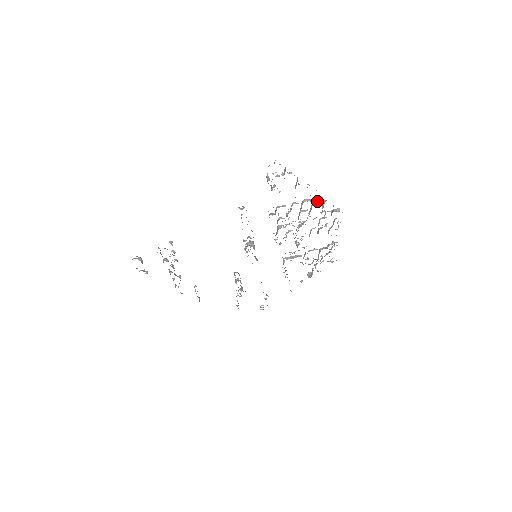
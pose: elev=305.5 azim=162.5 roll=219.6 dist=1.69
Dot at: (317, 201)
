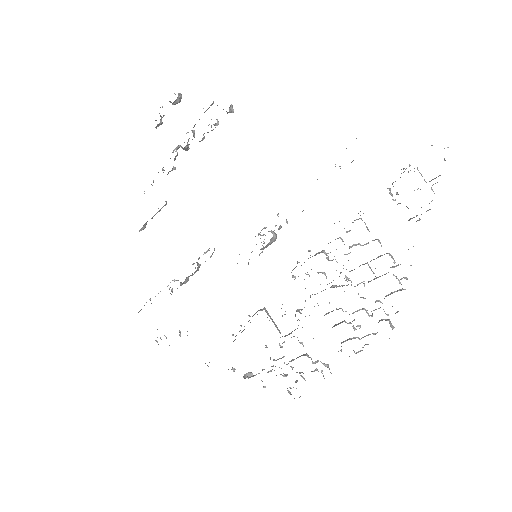
Dot at: (396, 277)
